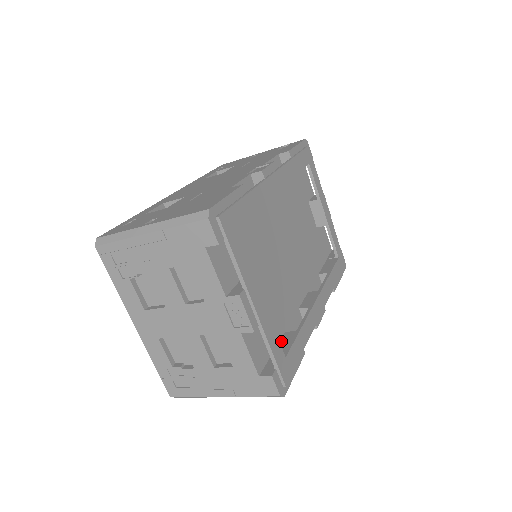
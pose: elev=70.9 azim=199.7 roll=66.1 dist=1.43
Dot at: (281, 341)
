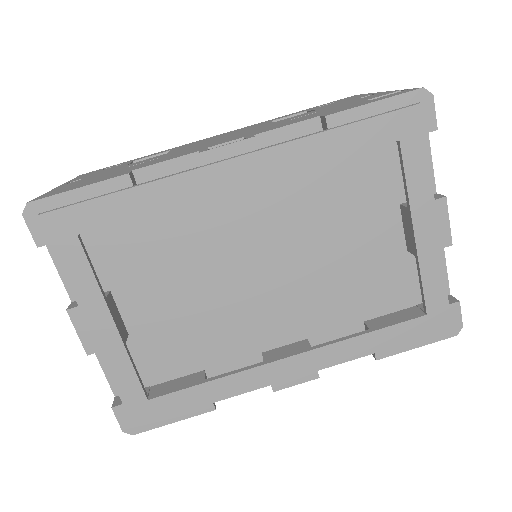
Dot at: (183, 377)
